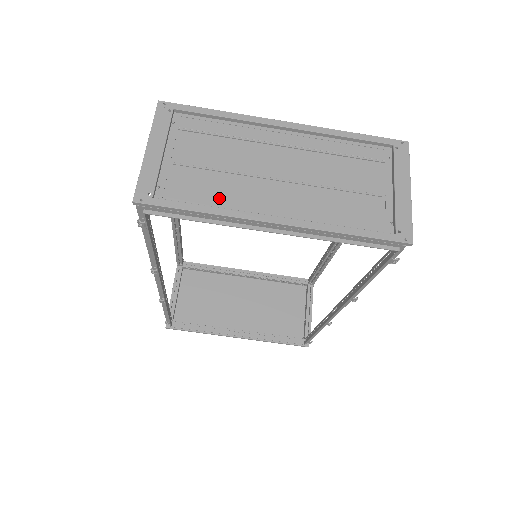
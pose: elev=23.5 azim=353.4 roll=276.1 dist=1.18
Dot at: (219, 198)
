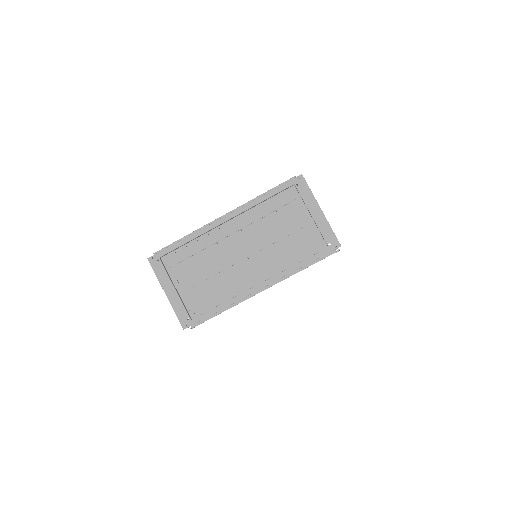
Dot at: (223, 294)
